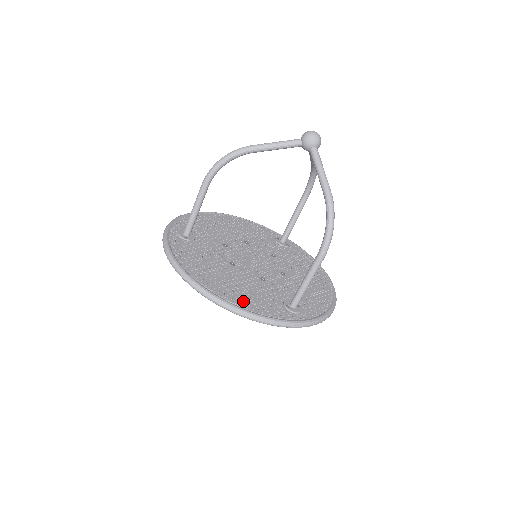
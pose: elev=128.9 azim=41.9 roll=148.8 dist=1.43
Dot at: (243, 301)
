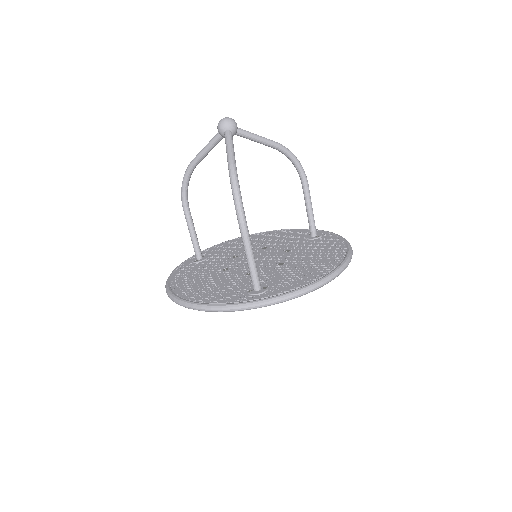
Dot at: (202, 296)
